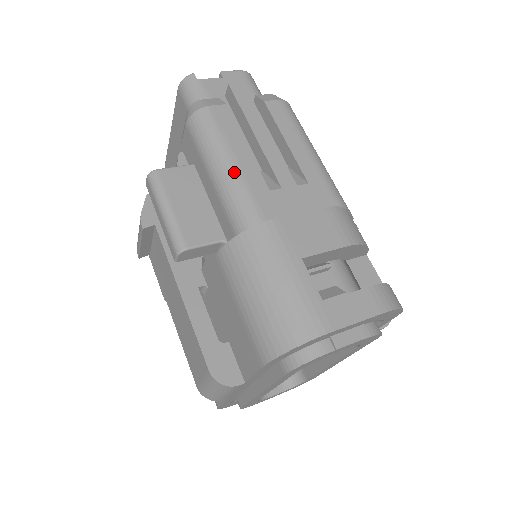
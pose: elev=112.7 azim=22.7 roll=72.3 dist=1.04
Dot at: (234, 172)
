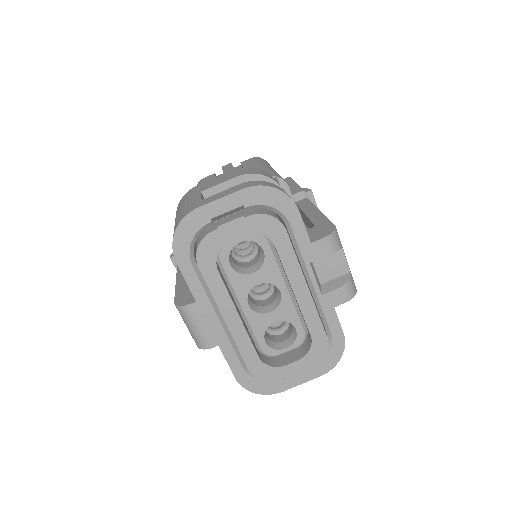
Dot at: occluded
